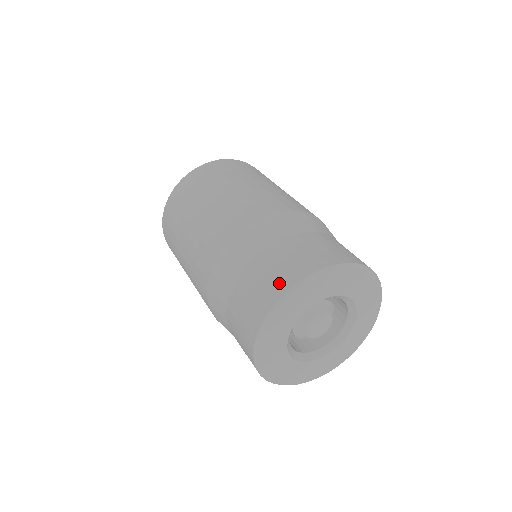
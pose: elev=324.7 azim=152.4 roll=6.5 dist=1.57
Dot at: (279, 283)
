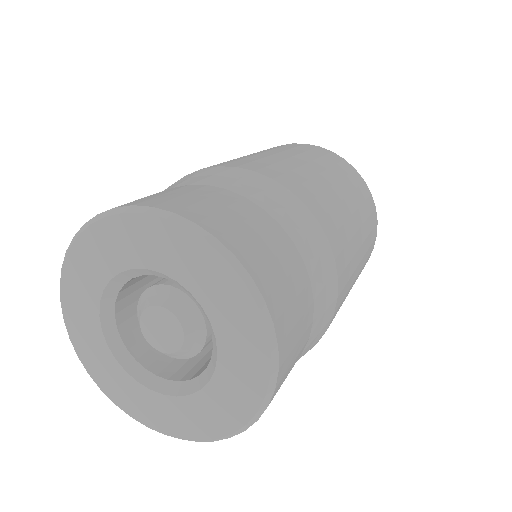
Dot at: occluded
